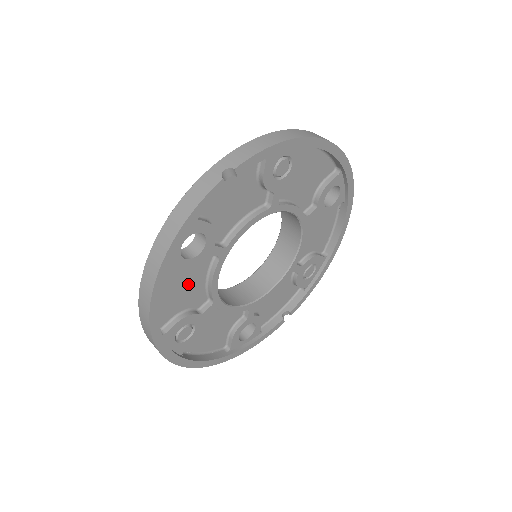
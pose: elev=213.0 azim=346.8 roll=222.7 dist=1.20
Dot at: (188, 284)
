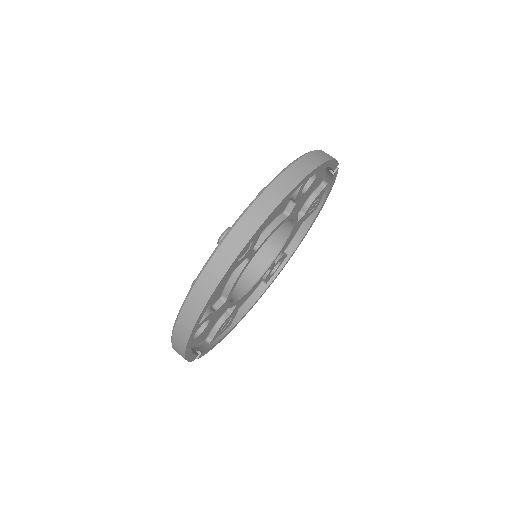
Dot at: occluded
